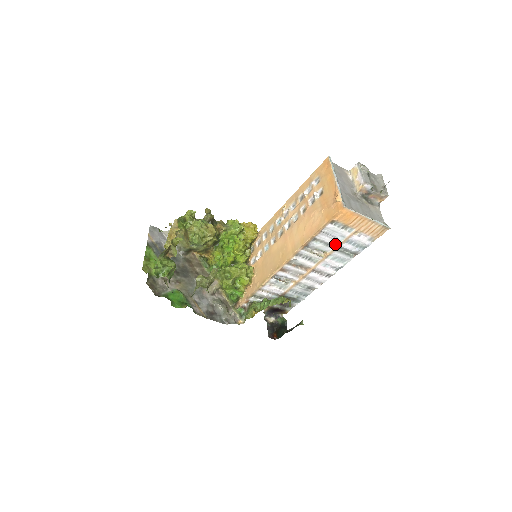
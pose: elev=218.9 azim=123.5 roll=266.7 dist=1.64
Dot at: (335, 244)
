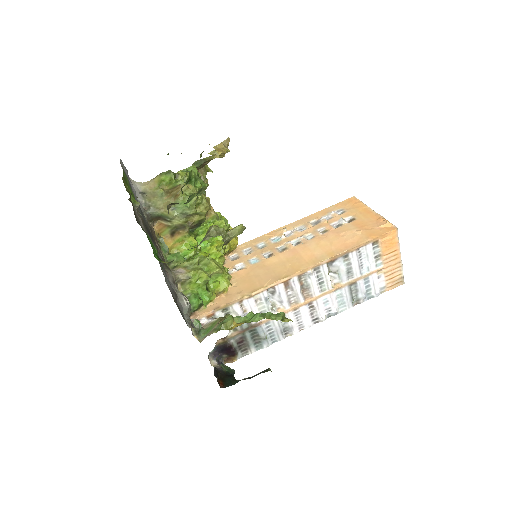
Dot at: (355, 275)
